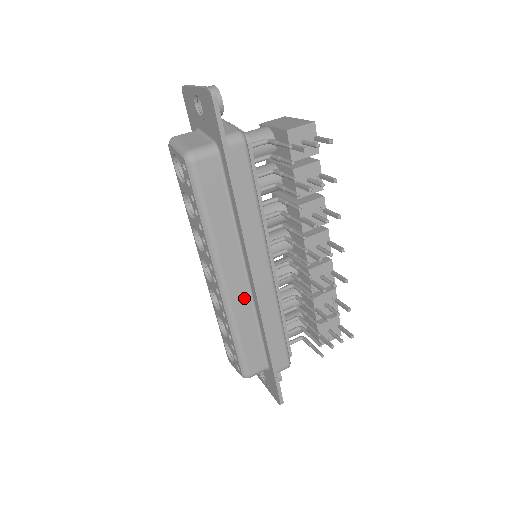
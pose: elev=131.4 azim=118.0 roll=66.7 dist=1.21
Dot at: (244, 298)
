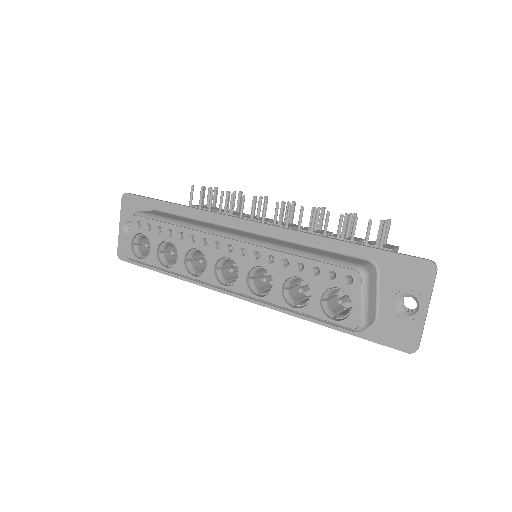
Dot at: (266, 239)
